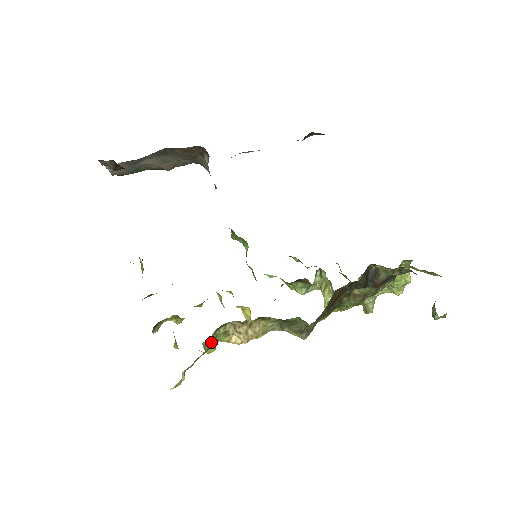
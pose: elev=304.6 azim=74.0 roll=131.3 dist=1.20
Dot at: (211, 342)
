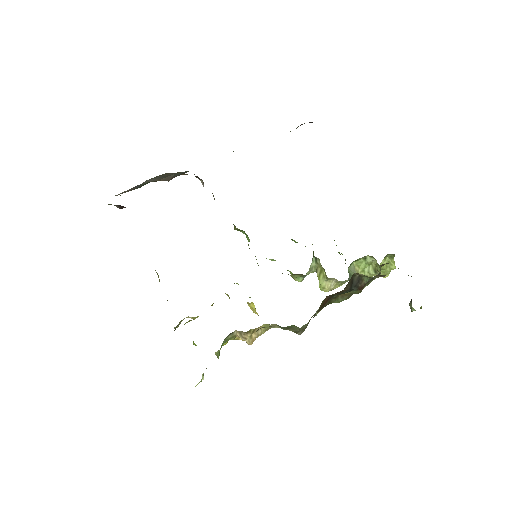
Dot at: occluded
